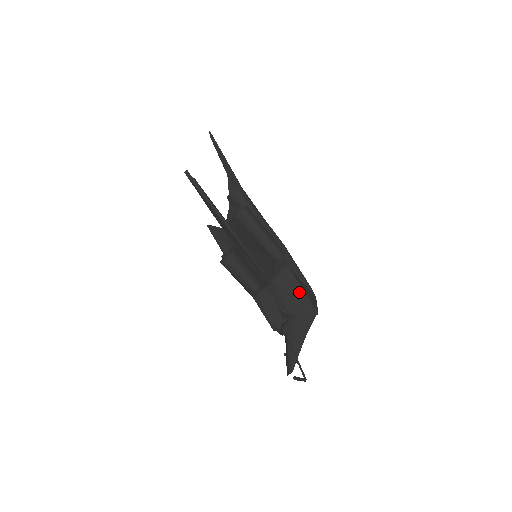
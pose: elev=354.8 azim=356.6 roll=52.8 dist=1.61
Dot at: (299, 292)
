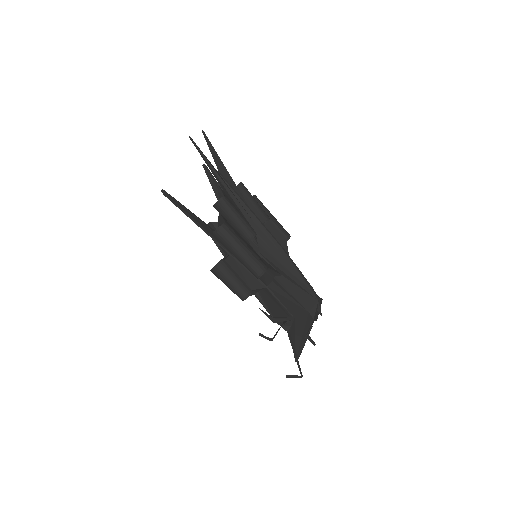
Dot at: (294, 299)
